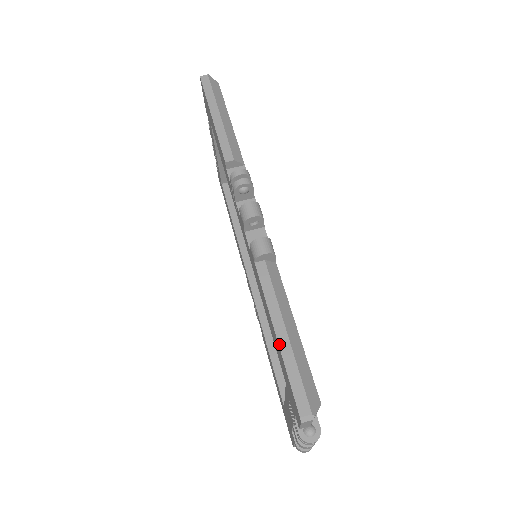
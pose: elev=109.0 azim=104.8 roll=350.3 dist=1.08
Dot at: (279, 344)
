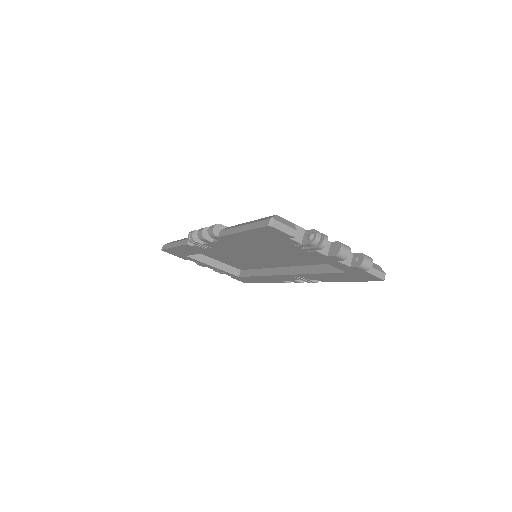
Dot at: (244, 231)
